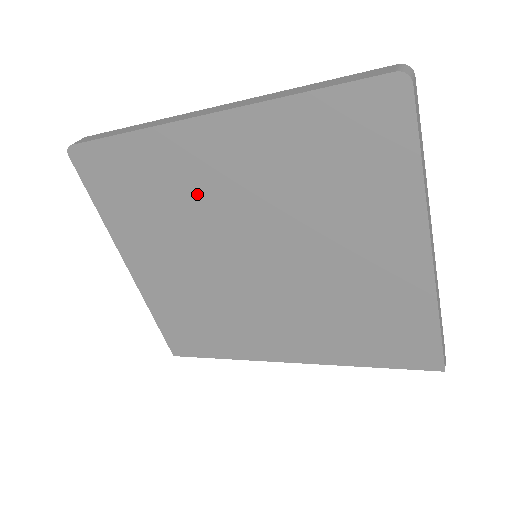
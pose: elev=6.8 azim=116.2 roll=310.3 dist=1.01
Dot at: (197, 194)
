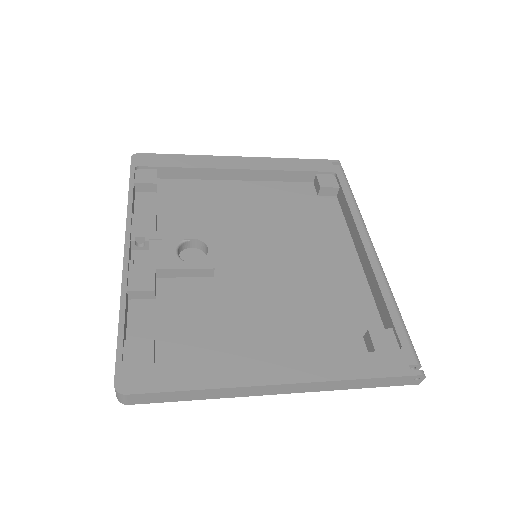
Dot at: occluded
